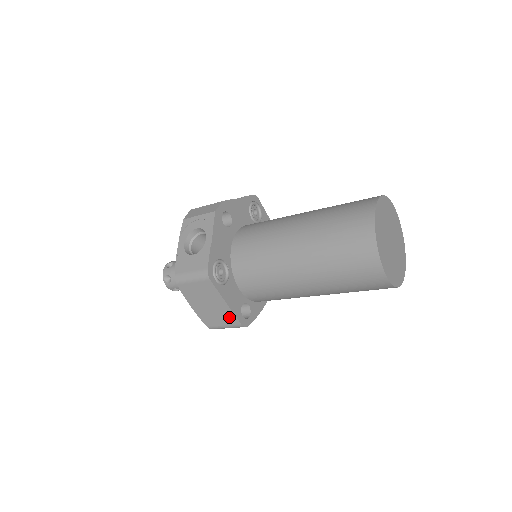
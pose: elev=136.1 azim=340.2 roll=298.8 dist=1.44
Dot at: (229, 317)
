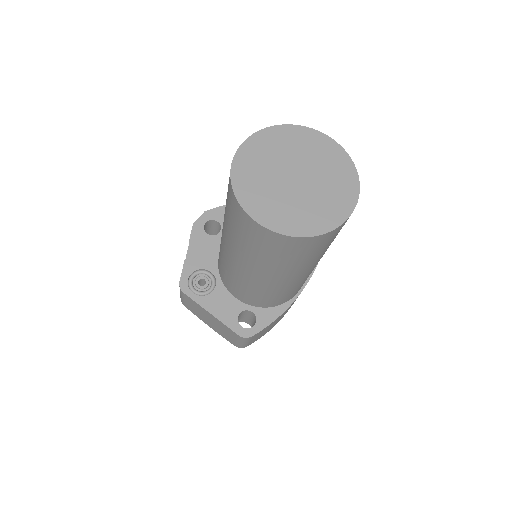
Dot at: (227, 329)
